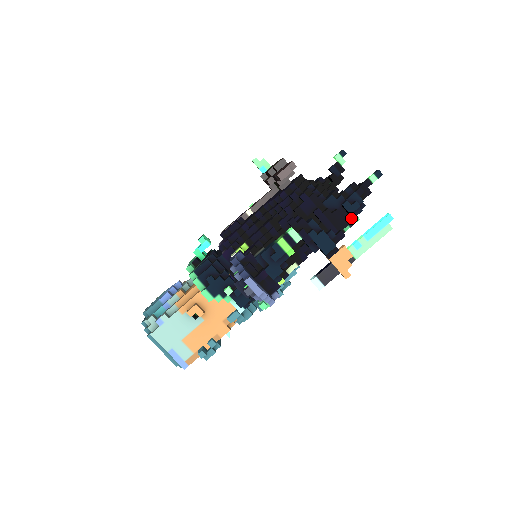
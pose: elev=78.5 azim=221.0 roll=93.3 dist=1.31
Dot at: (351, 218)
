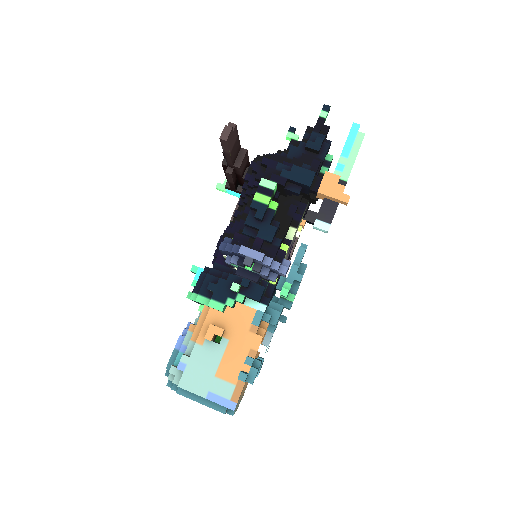
Dot at: (323, 157)
